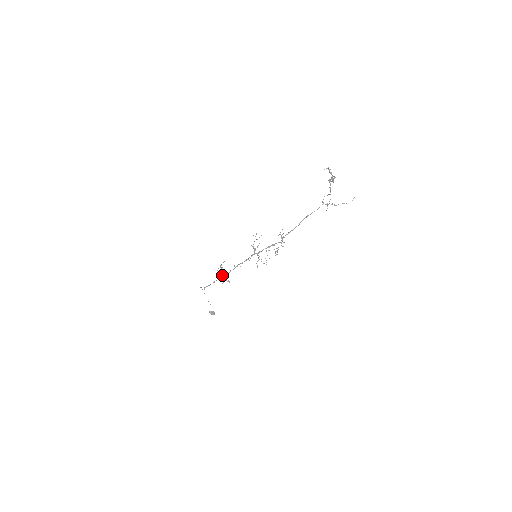
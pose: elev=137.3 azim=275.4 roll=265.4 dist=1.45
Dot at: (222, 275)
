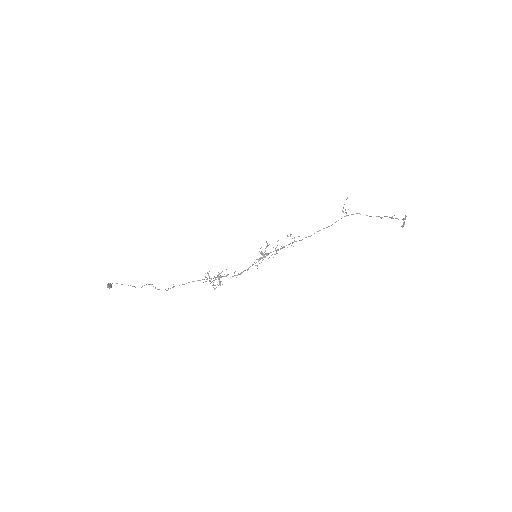
Dot at: occluded
